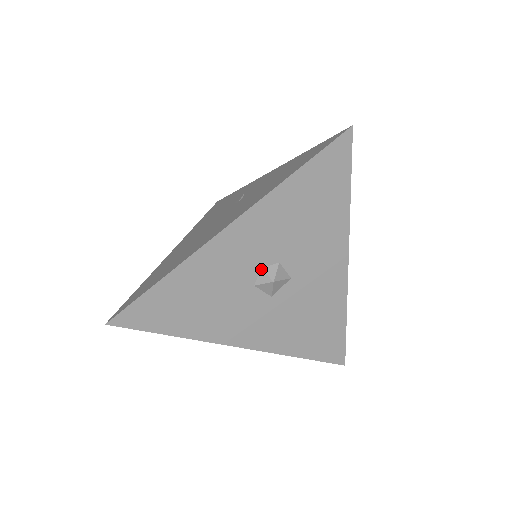
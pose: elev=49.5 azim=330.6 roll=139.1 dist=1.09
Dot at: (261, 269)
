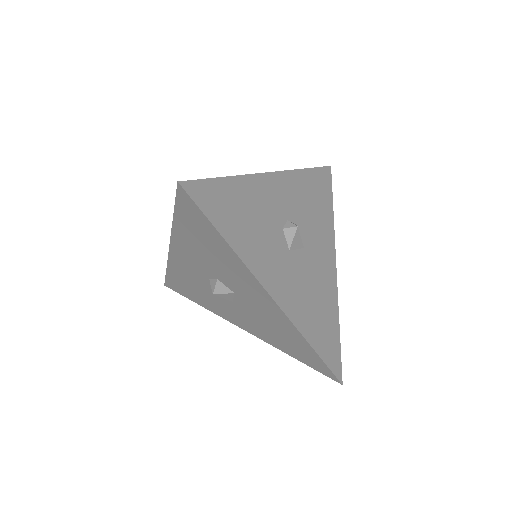
Dot at: (209, 280)
